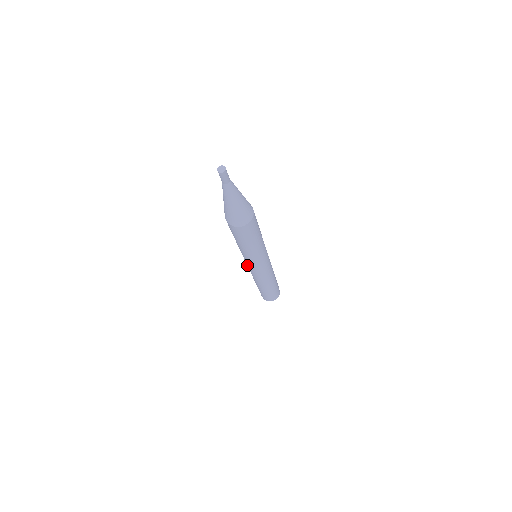
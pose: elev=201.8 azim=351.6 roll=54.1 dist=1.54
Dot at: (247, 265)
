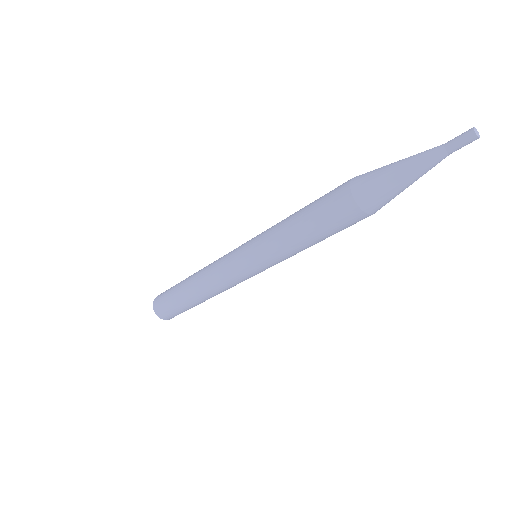
Dot at: (236, 257)
